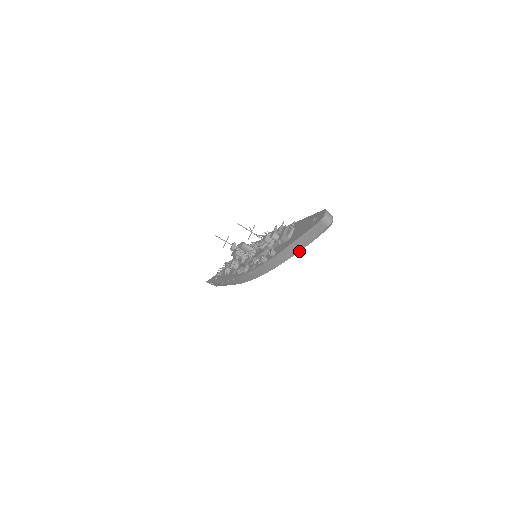
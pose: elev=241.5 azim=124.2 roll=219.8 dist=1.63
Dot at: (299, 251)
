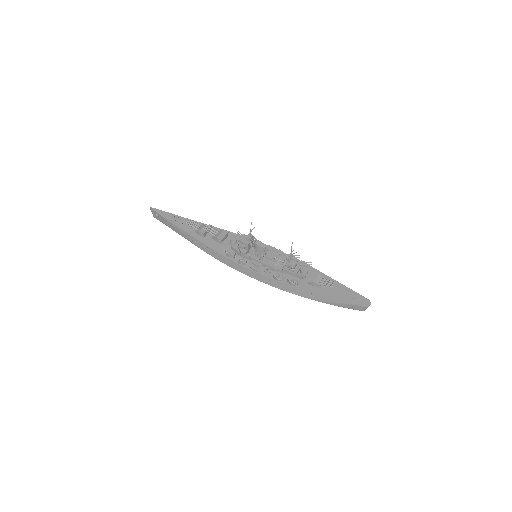
Dot at: (318, 301)
